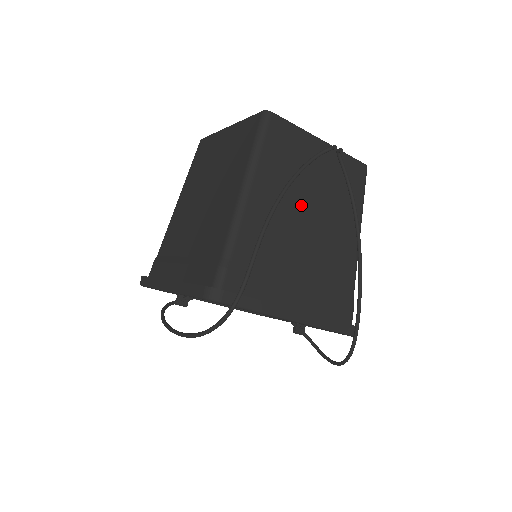
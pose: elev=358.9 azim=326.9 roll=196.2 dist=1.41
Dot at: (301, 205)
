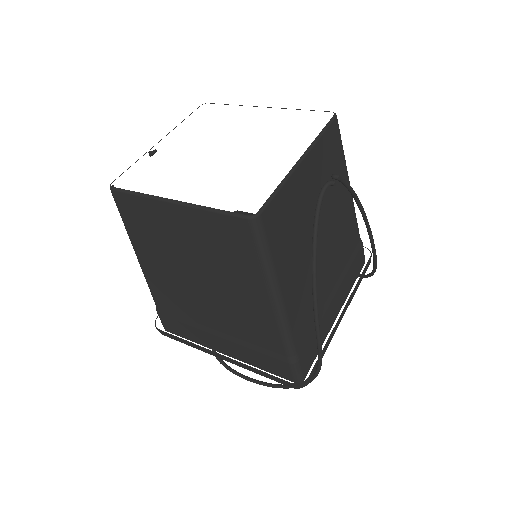
Dot at: occluded
